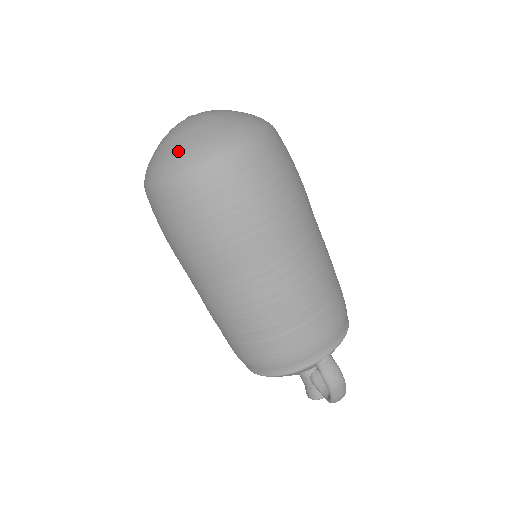
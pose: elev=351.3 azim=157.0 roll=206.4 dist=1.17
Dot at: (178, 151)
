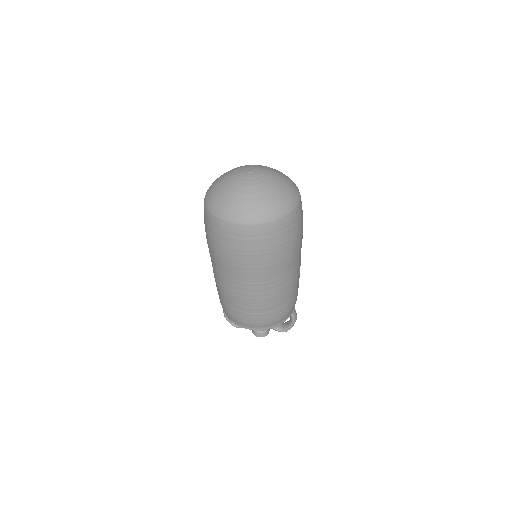
Dot at: (278, 201)
